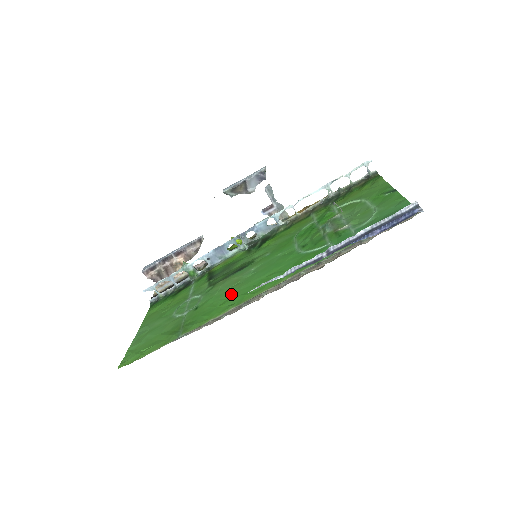
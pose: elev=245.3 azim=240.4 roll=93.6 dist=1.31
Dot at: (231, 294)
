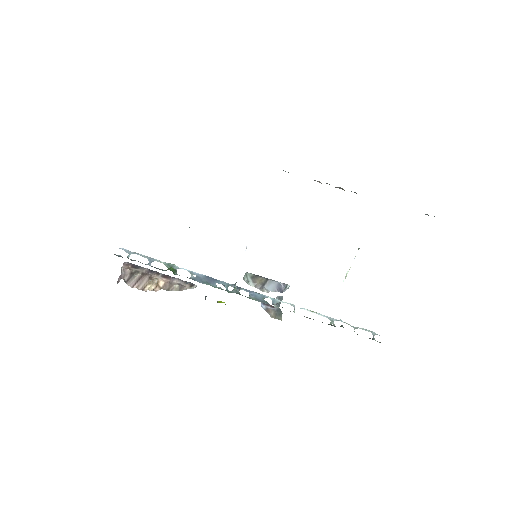
Dot at: occluded
